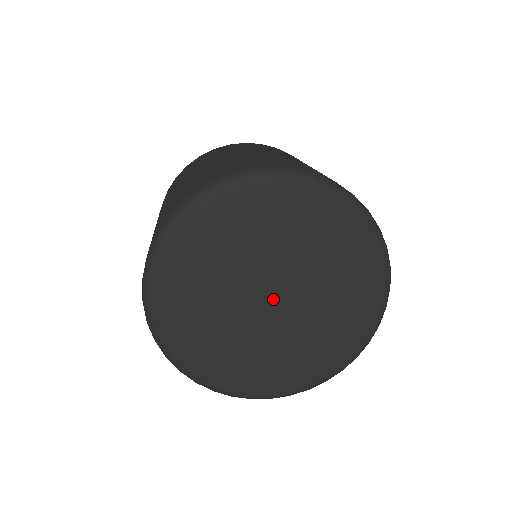
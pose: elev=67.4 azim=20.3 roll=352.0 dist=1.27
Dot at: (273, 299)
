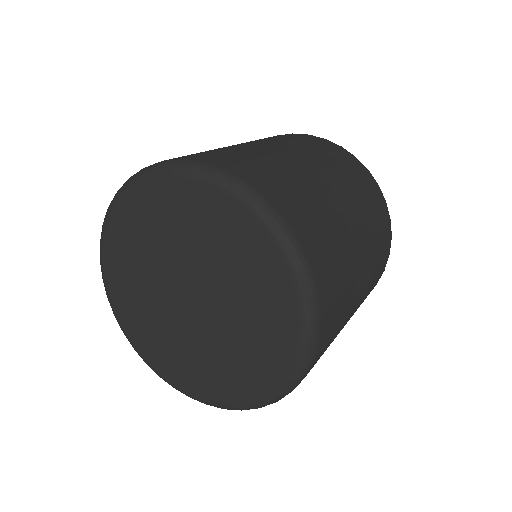
Dot at: (190, 300)
